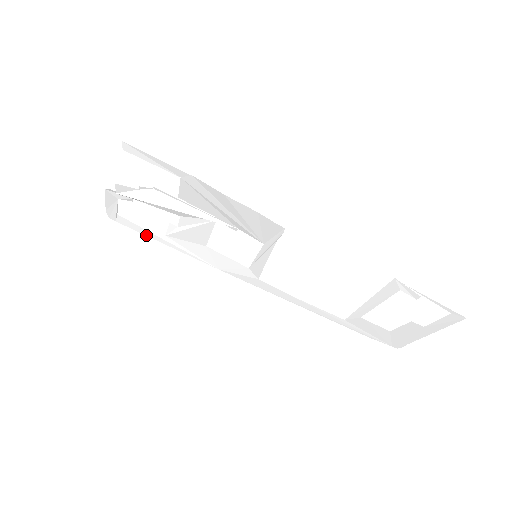
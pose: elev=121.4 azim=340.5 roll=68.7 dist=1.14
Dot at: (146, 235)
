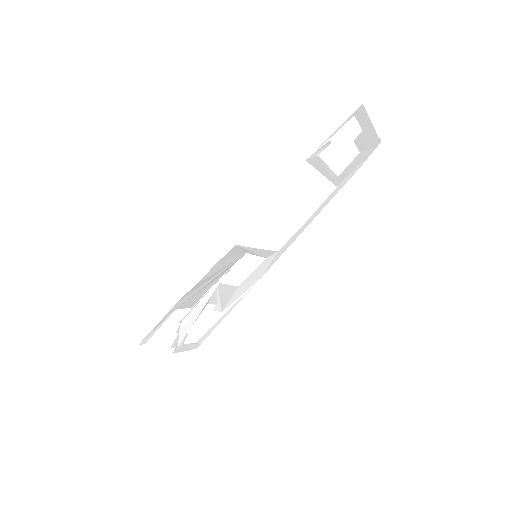
Dot at: occluded
